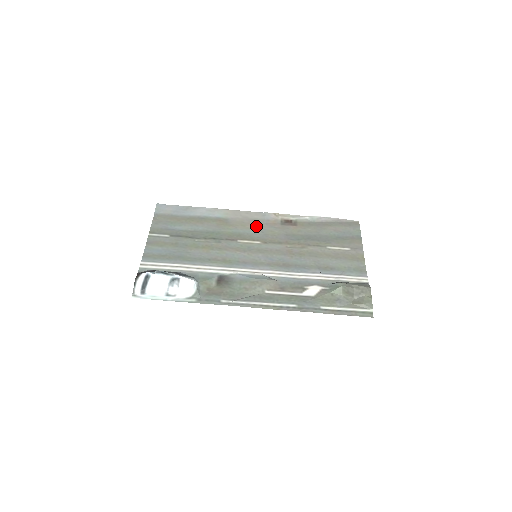
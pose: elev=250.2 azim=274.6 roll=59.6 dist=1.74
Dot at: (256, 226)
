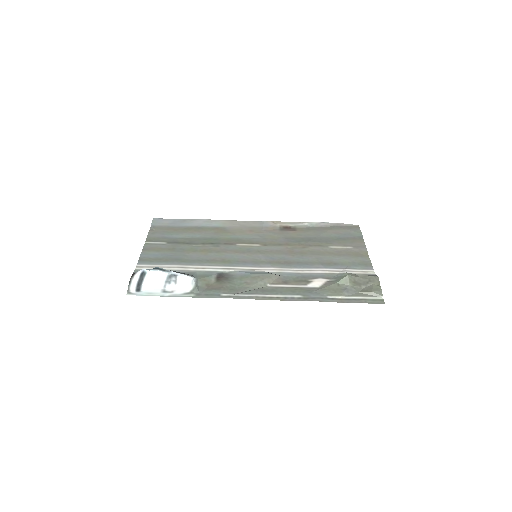
Dot at: (255, 232)
